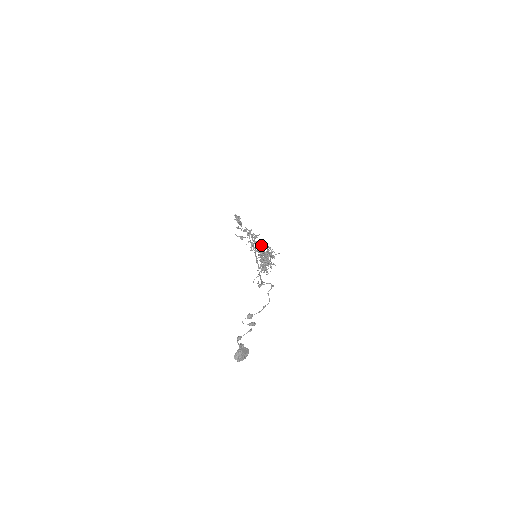
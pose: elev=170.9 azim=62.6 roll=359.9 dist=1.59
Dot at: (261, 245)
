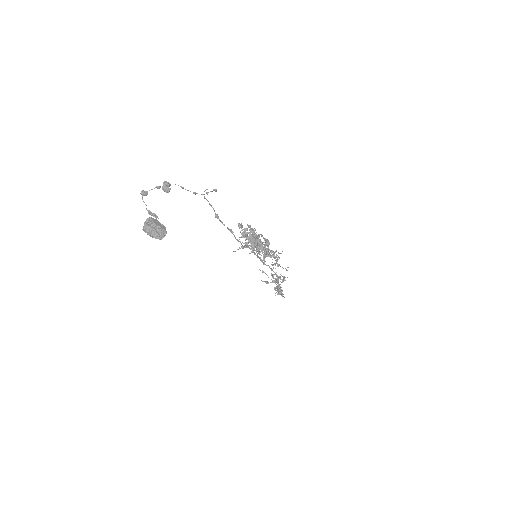
Dot at: occluded
